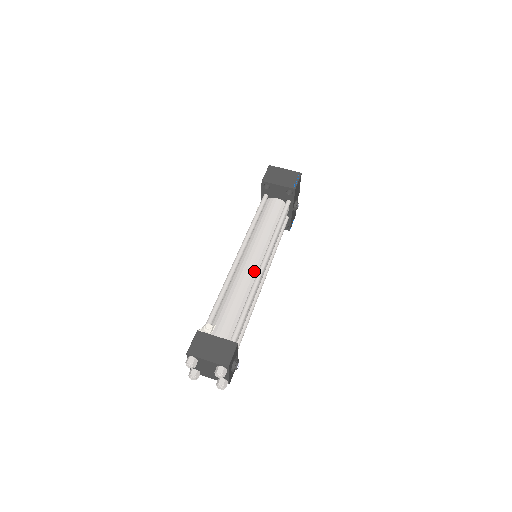
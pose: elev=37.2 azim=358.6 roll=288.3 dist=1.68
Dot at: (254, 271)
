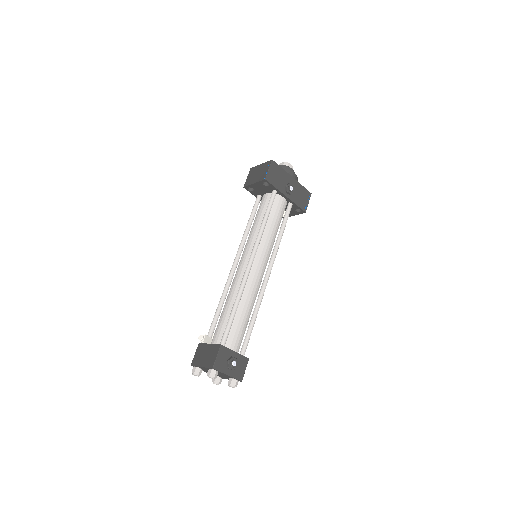
Dot at: occluded
